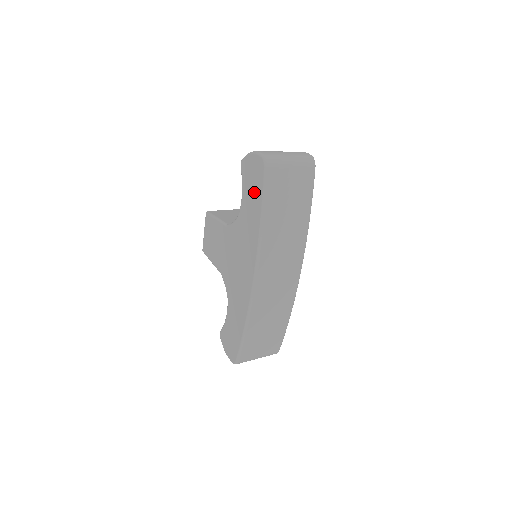
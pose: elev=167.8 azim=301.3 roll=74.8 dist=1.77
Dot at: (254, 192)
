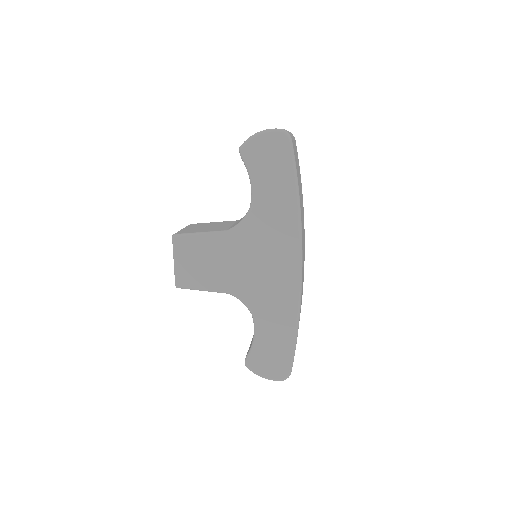
Dot at: (277, 172)
